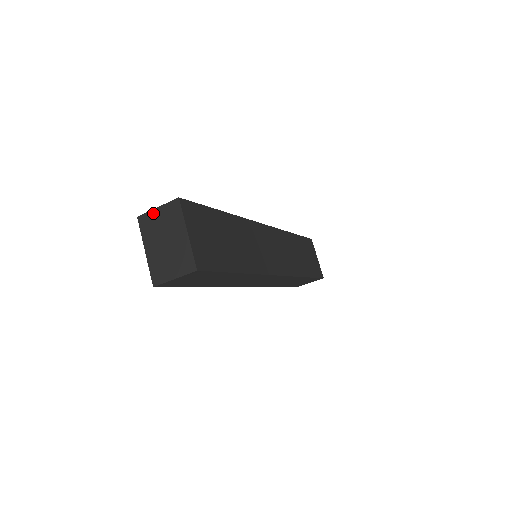
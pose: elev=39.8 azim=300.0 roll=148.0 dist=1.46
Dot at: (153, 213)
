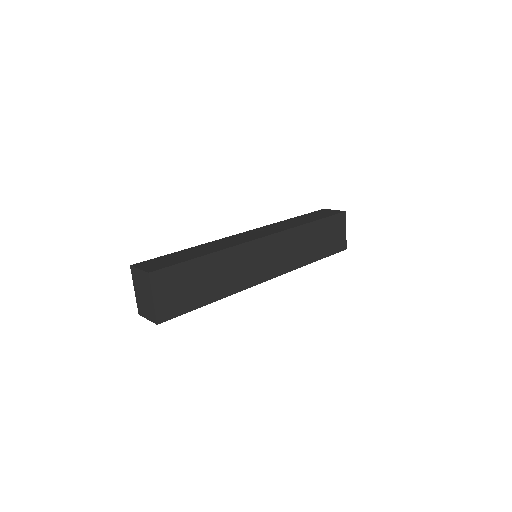
Dot at: (137, 271)
